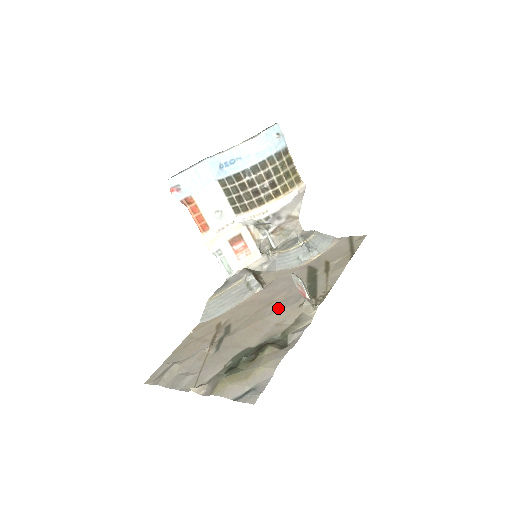
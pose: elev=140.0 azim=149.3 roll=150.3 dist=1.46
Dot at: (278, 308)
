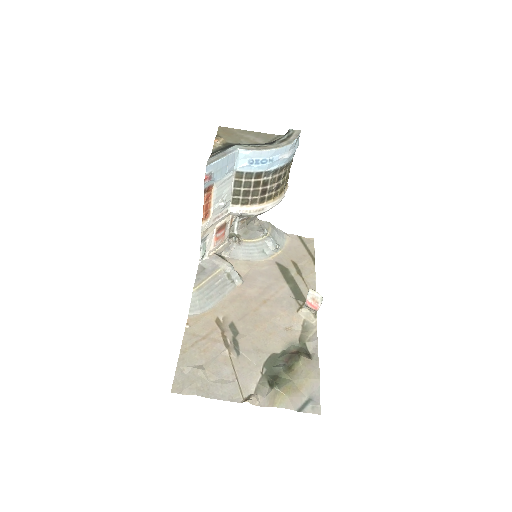
Dot at: (277, 310)
